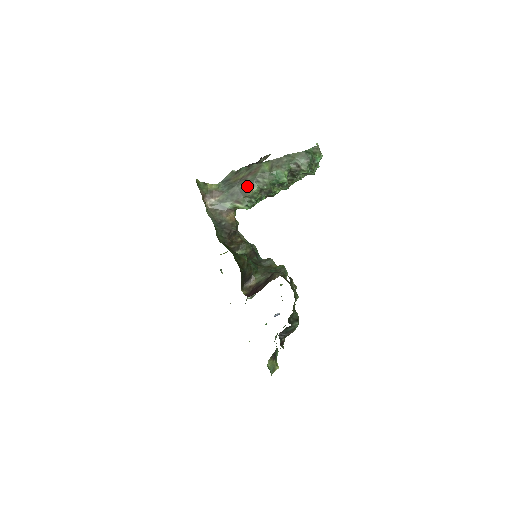
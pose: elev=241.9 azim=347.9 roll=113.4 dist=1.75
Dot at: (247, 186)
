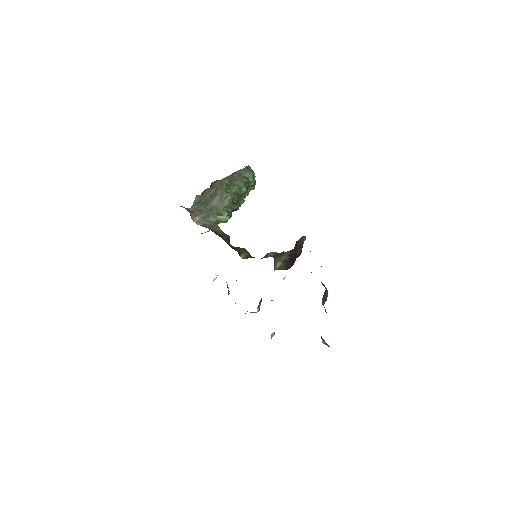
Dot at: (221, 198)
